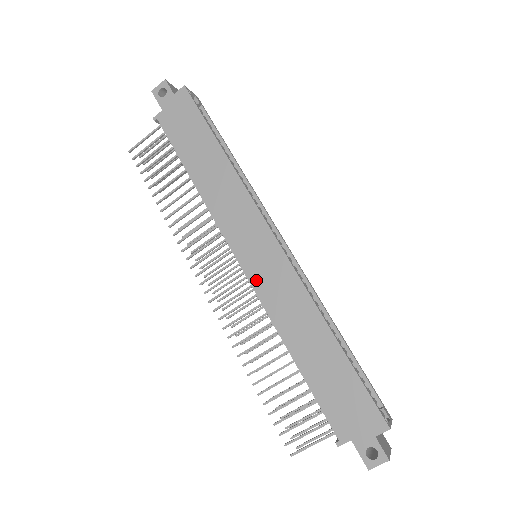
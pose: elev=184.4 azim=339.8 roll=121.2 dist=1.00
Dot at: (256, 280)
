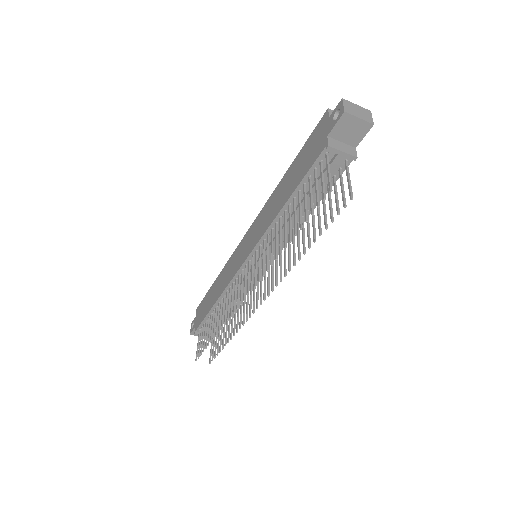
Dot at: (252, 246)
